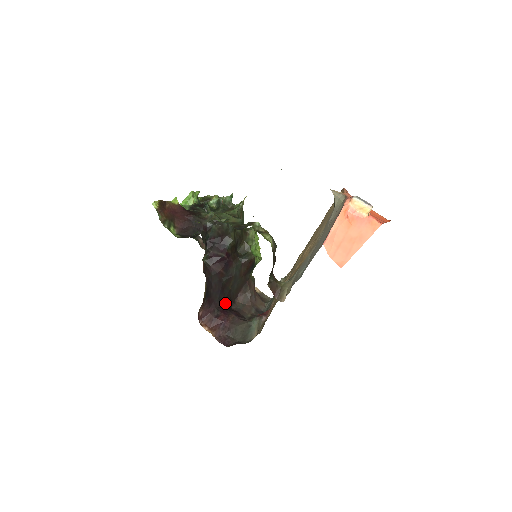
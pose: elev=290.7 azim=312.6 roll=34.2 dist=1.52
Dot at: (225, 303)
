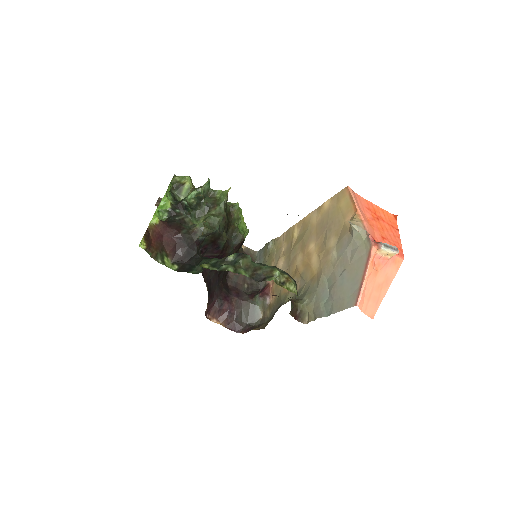
Dot at: (223, 286)
